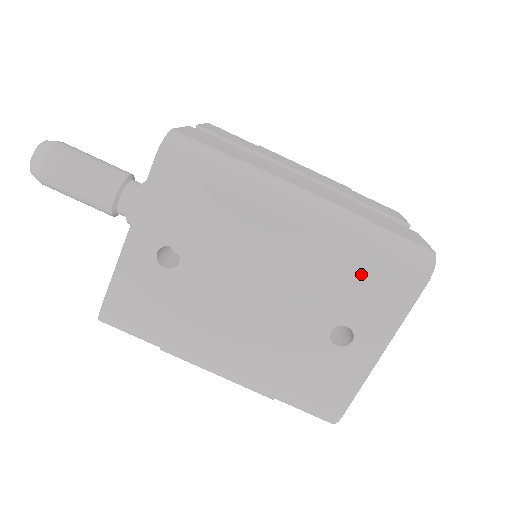
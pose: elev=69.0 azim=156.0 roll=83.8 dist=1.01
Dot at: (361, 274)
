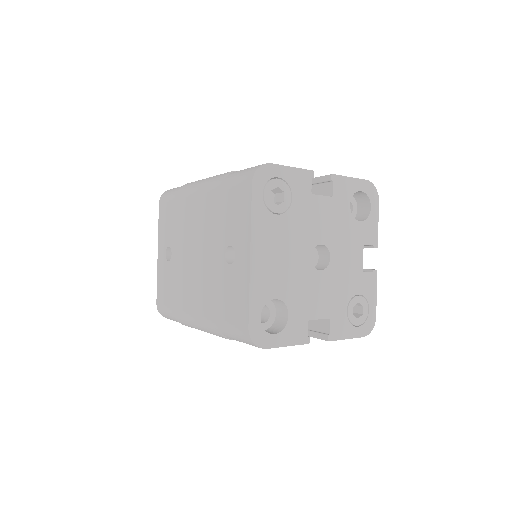
Dot at: (225, 203)
